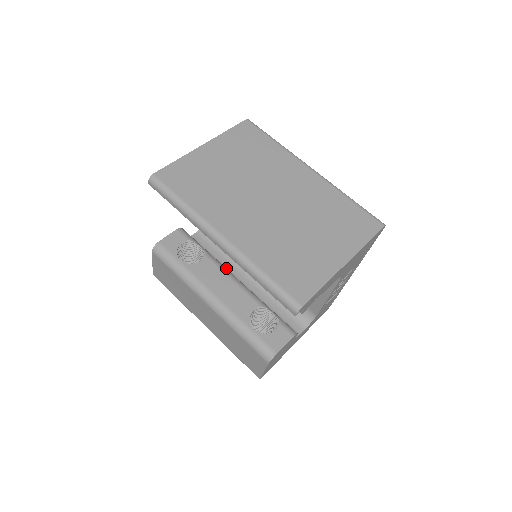
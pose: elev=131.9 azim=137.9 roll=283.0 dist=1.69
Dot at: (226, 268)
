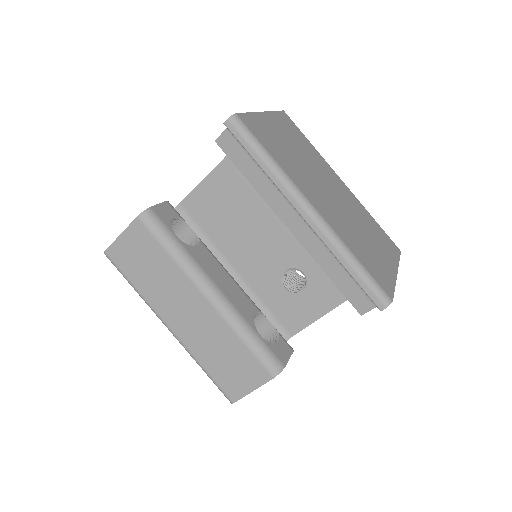
Dot at: occluded
